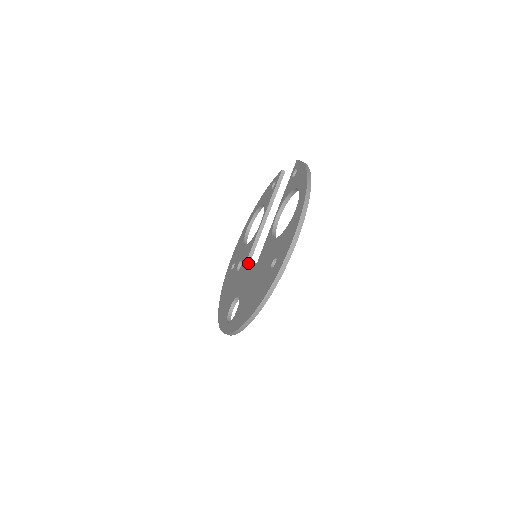
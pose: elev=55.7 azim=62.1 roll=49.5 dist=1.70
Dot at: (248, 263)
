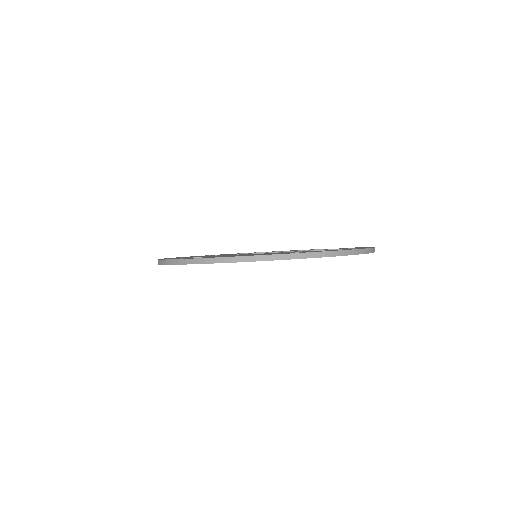
Dot at: occluded
